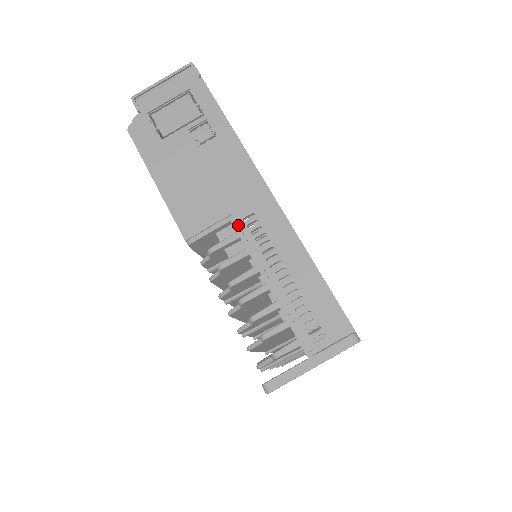
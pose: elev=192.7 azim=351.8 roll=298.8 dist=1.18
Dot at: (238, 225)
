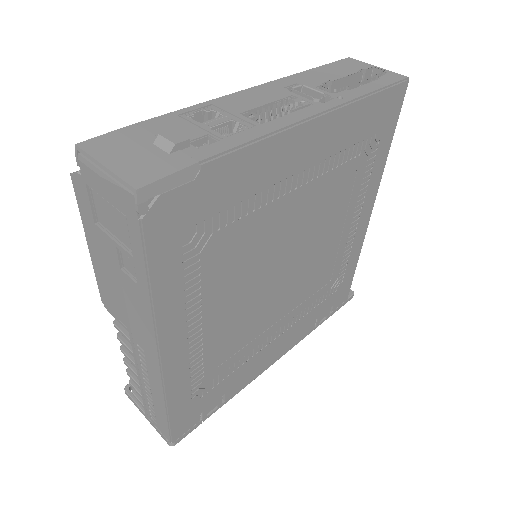
Dot at: (132, 341)
